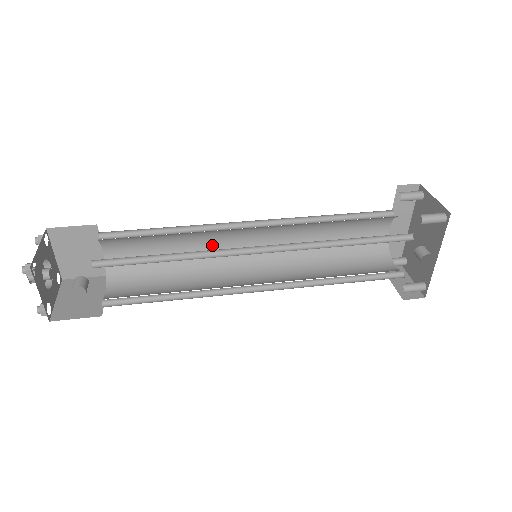
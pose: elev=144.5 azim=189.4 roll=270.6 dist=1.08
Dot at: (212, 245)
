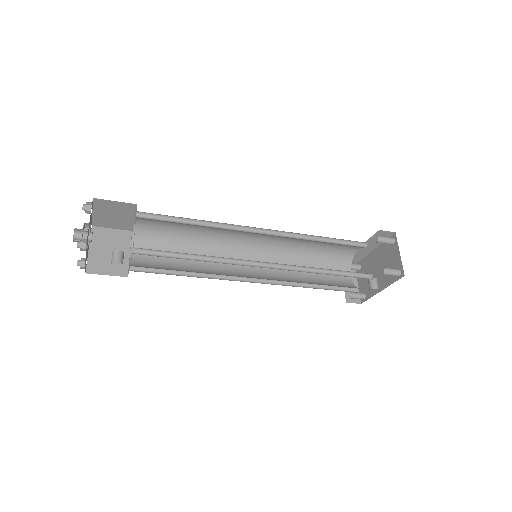
Dot at: (223, 233)
